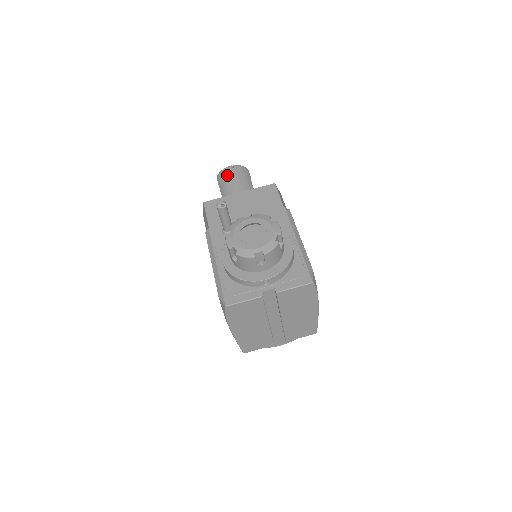
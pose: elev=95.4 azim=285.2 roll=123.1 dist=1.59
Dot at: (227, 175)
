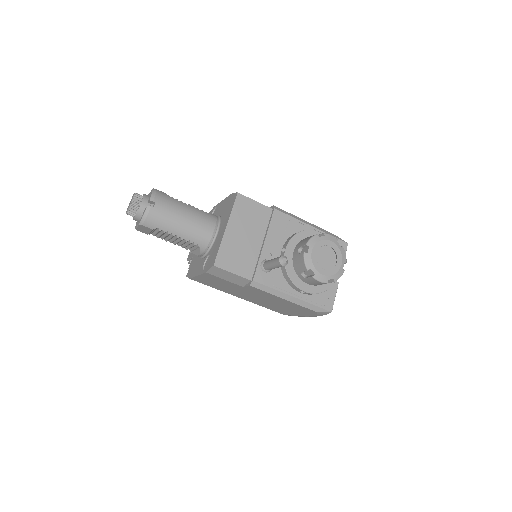
Dot at: (161, 216)
